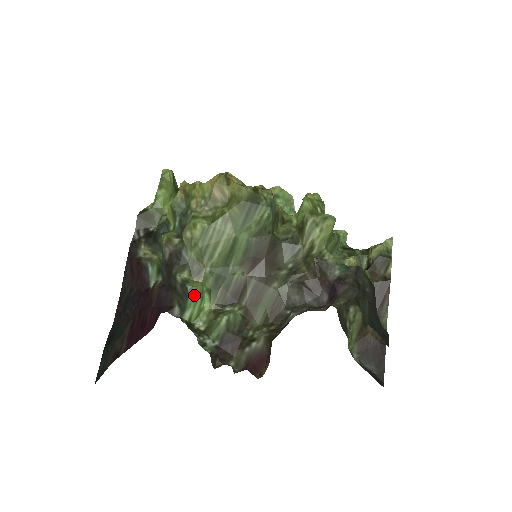
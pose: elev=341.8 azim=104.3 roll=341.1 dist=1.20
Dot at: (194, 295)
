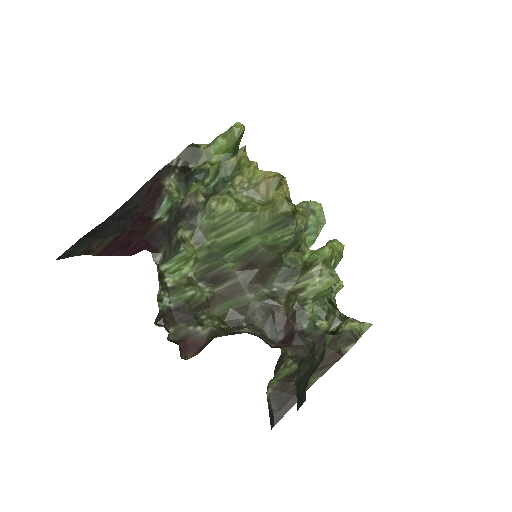
Dot at: (182, 257)
